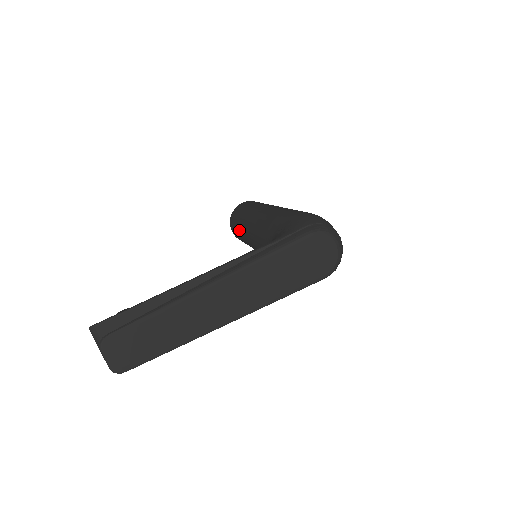
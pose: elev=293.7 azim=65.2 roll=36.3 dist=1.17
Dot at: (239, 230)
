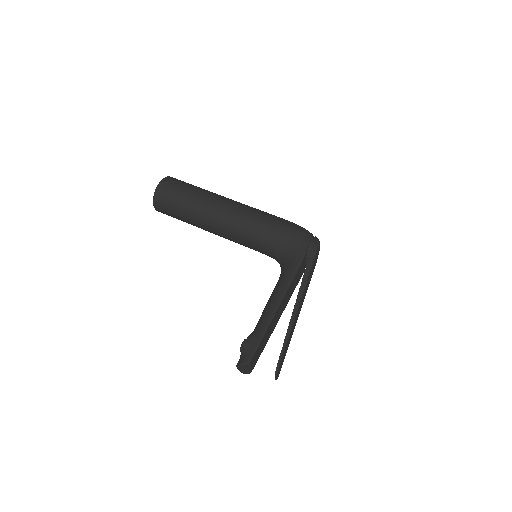
Dot at: (186, 217)
